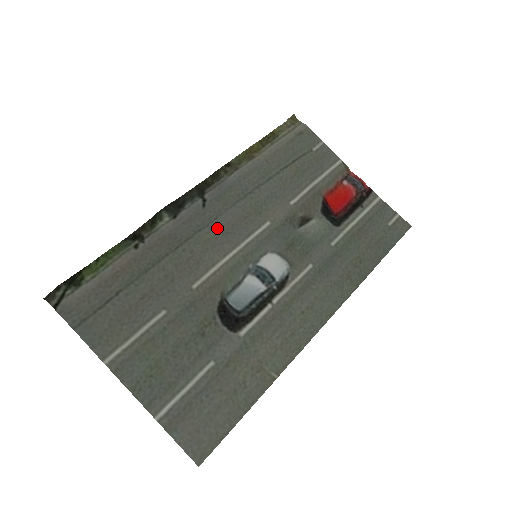
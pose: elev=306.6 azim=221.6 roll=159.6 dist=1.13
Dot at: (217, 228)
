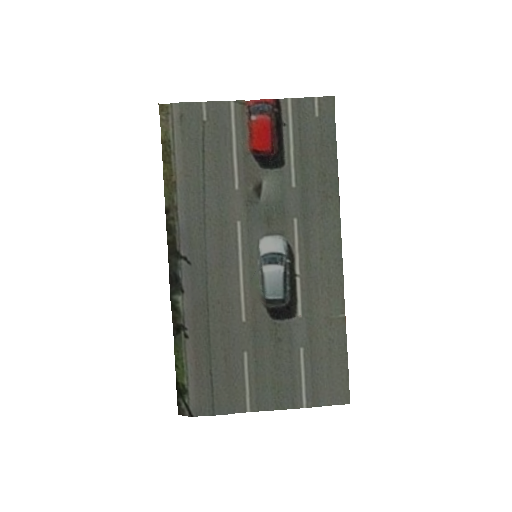
Dot at: (214, 268)
